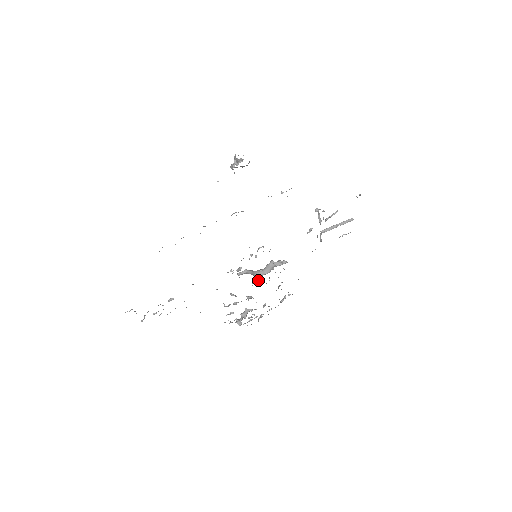
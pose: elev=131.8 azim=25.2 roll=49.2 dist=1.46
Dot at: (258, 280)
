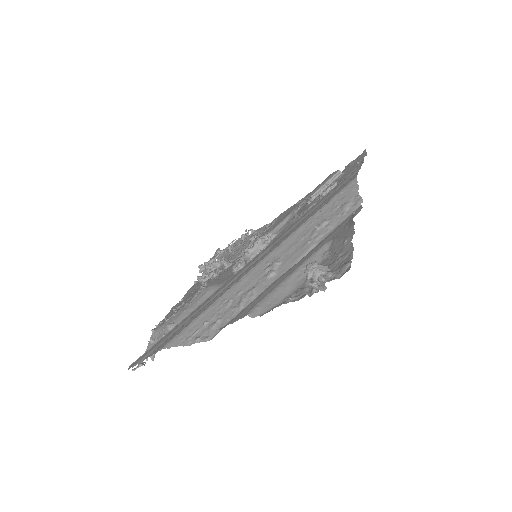
Dot at: occluded
